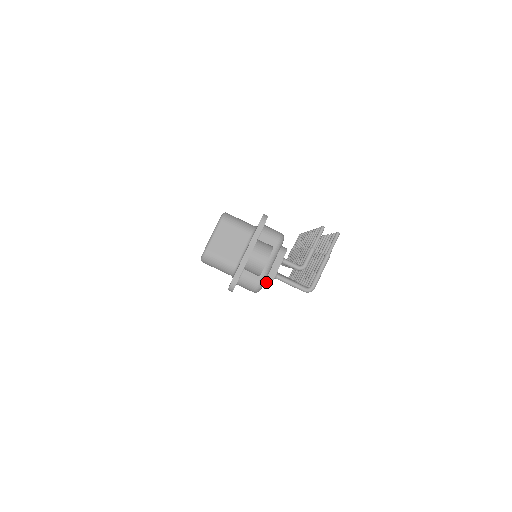
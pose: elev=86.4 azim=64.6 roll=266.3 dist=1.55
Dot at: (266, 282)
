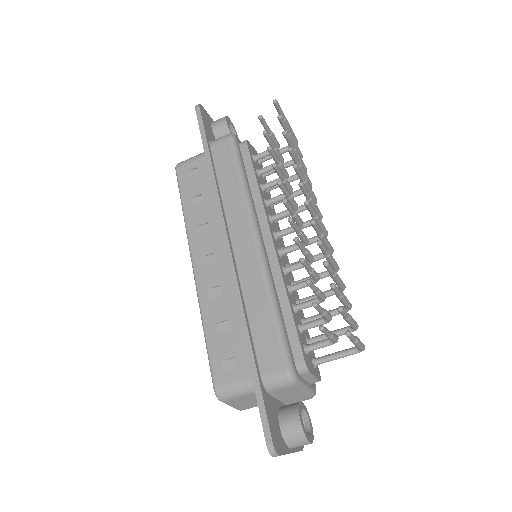
Dot at: occluded
